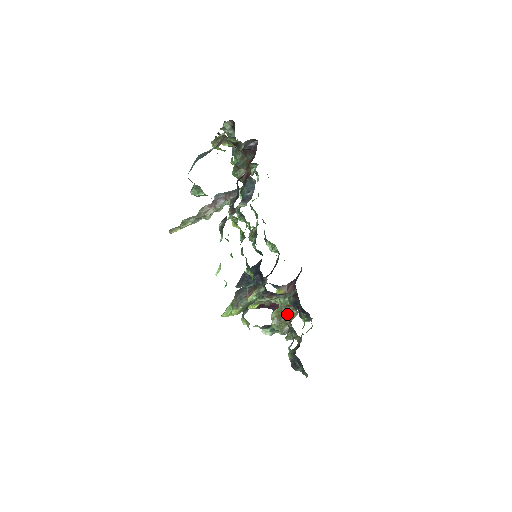
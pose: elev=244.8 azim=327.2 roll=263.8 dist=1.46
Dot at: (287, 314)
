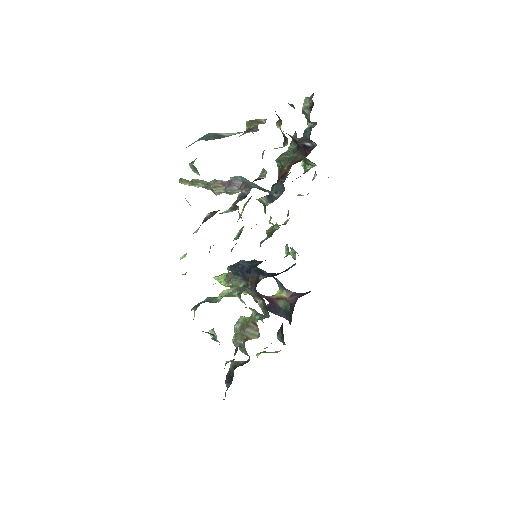
Dot at: (249, 330)
